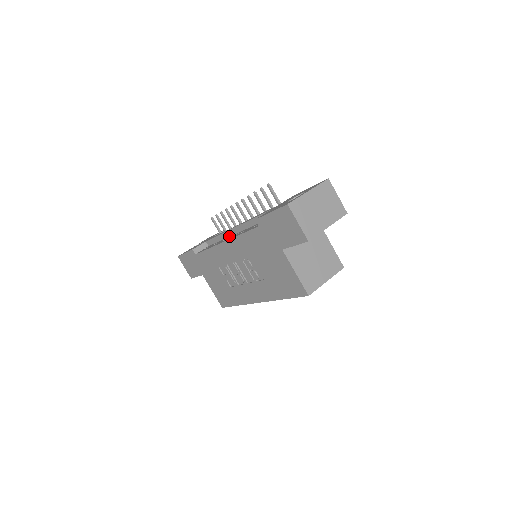
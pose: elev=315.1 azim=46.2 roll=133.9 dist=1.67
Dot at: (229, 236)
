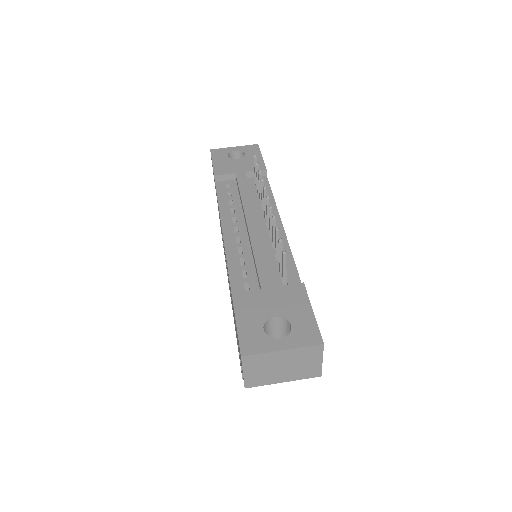
Dot at: occluded
